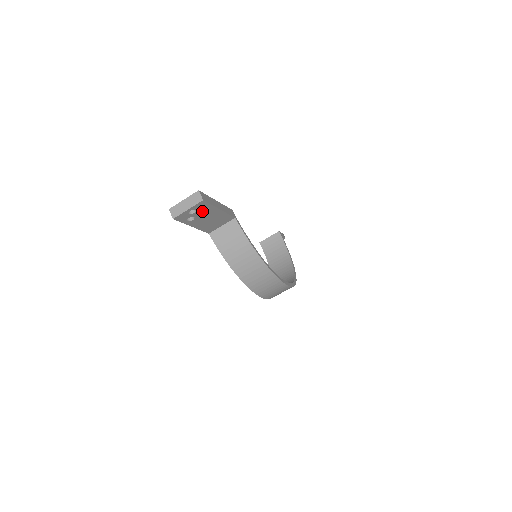
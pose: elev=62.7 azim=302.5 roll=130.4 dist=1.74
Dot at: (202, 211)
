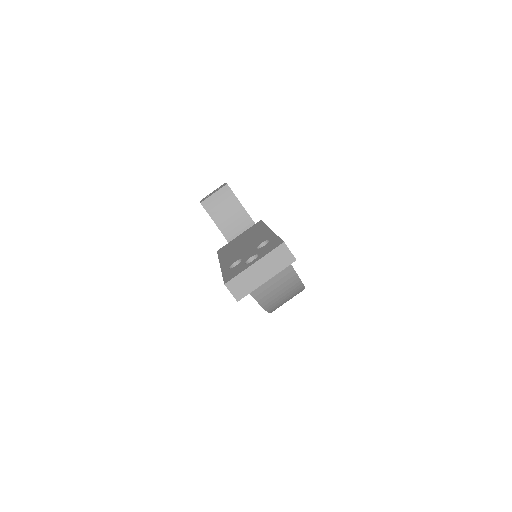
Dot at: occluded
